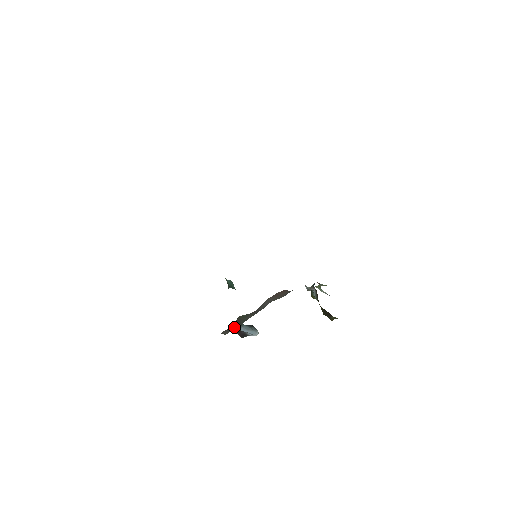
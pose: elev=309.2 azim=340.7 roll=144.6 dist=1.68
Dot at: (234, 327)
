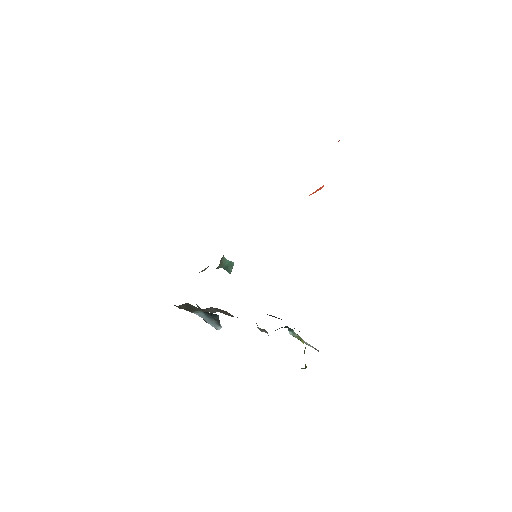
Dot at: (185, 308)
